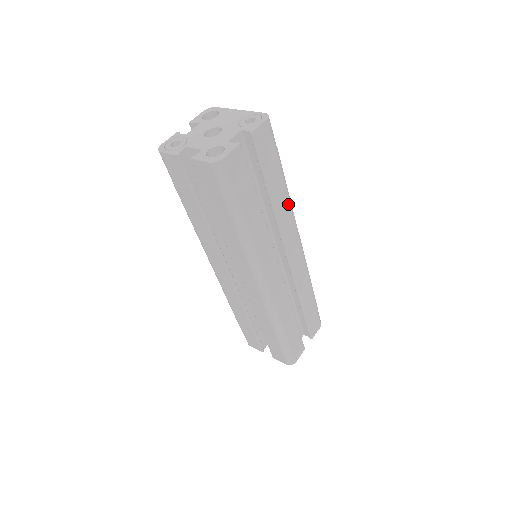
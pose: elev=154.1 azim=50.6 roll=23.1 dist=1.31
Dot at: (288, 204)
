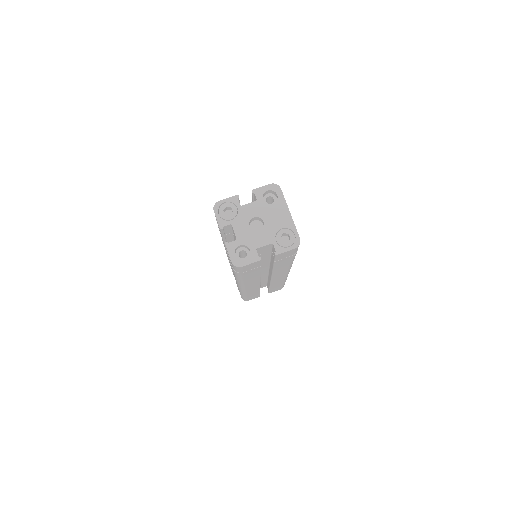
Dot at: (288, 266)
